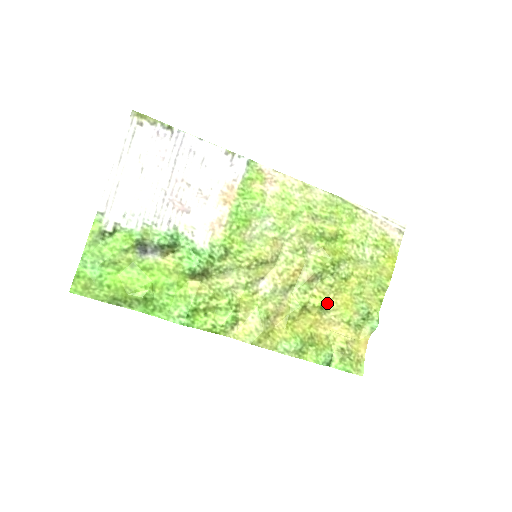
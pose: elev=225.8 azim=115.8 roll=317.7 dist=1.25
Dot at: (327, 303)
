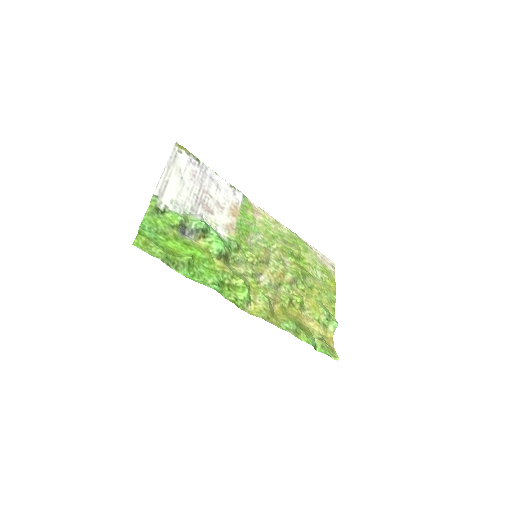
Dot at: (303, 303)
